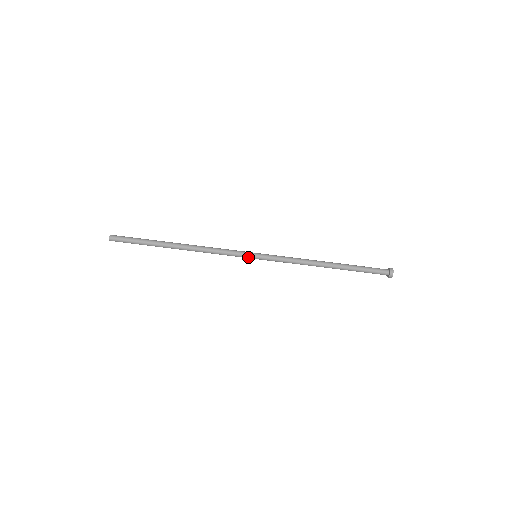
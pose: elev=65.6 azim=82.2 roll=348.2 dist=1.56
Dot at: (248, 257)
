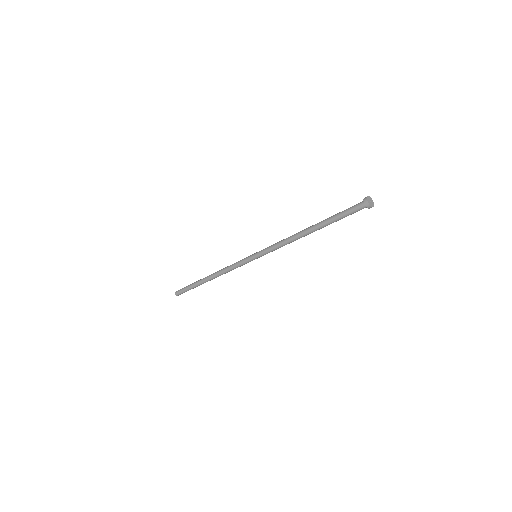
Dot at: (252, 260)
